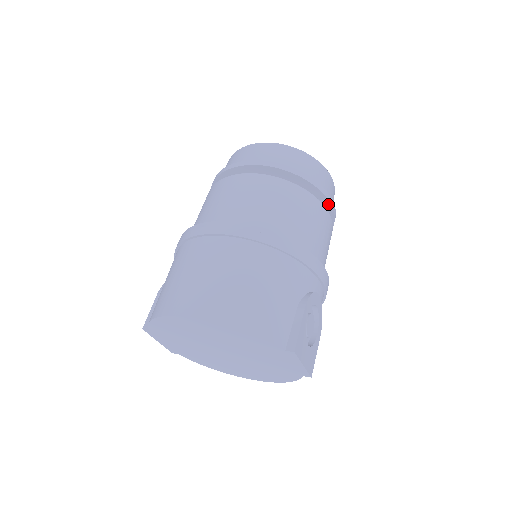
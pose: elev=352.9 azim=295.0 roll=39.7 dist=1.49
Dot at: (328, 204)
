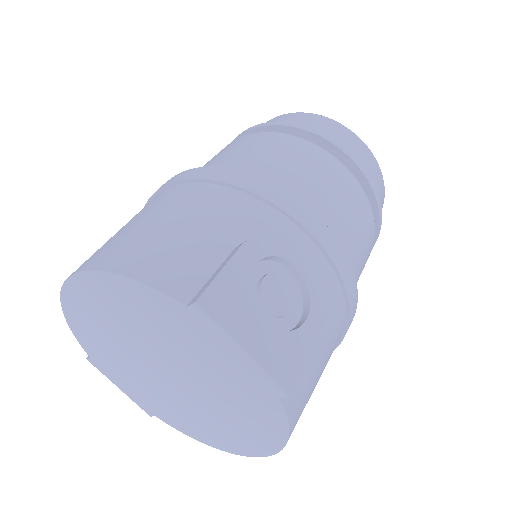
Dot at: (345, 158)
